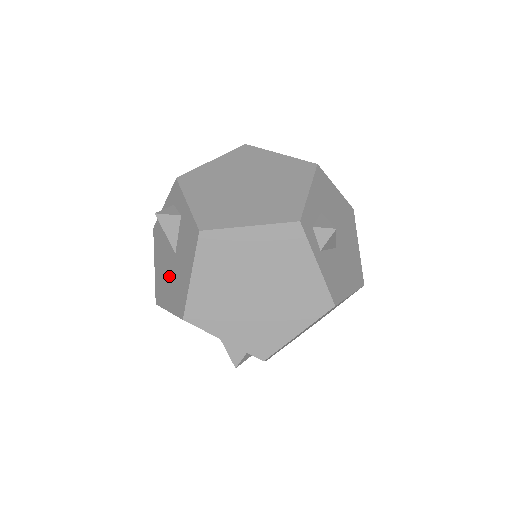
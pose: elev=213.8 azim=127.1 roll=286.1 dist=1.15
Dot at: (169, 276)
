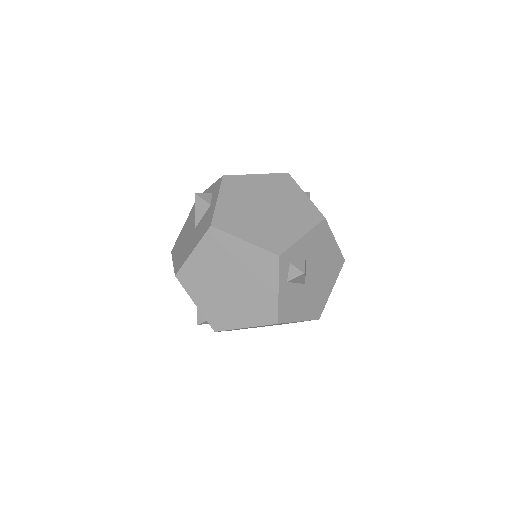
Dot at: (185, 240)
